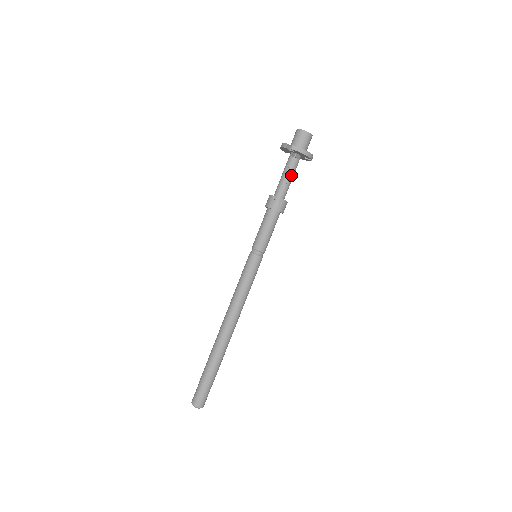
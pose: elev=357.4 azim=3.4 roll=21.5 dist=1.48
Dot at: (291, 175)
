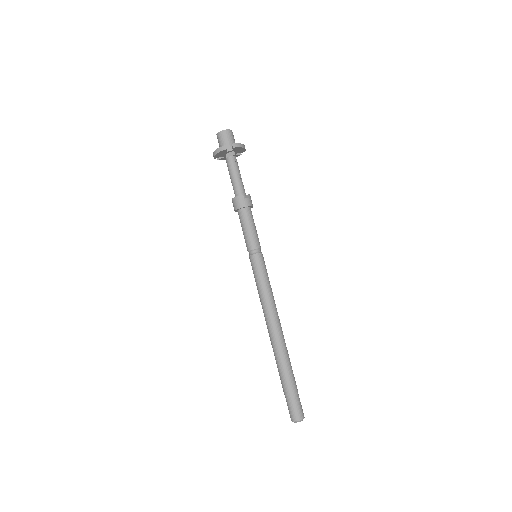
Dot at: (239, 172)
